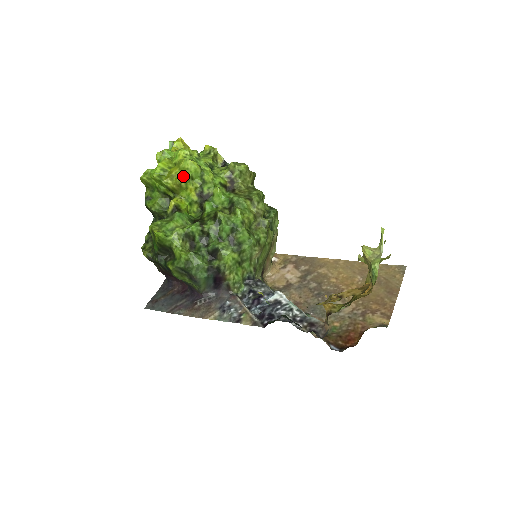
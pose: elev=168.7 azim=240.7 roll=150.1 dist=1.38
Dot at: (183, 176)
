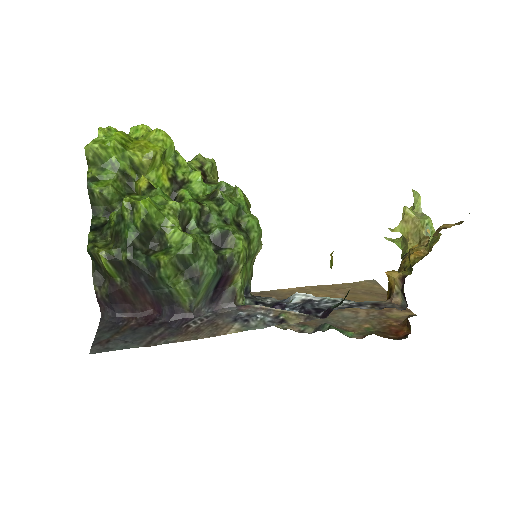
Dot at: (158, 147)
